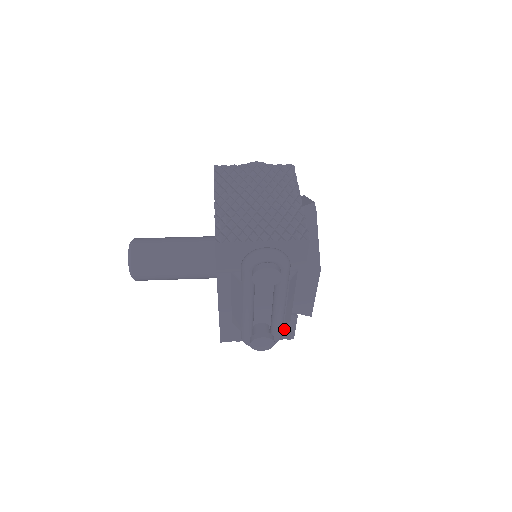
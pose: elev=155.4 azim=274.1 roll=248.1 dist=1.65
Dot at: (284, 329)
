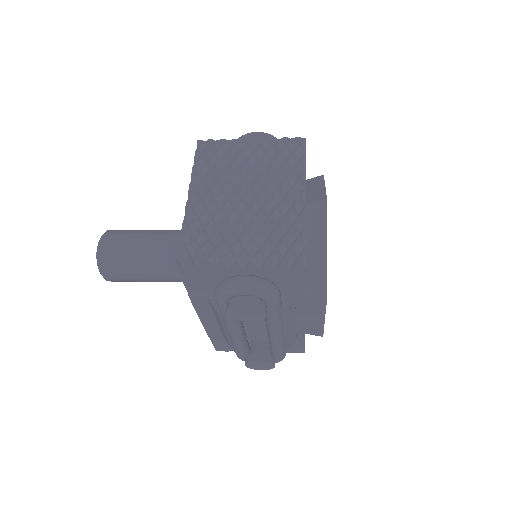
Dot at: occluded
